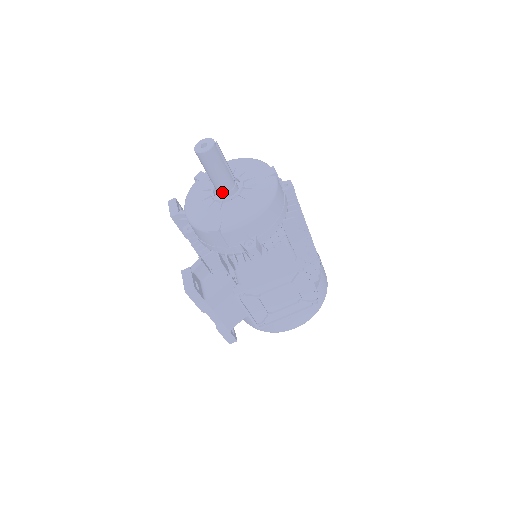
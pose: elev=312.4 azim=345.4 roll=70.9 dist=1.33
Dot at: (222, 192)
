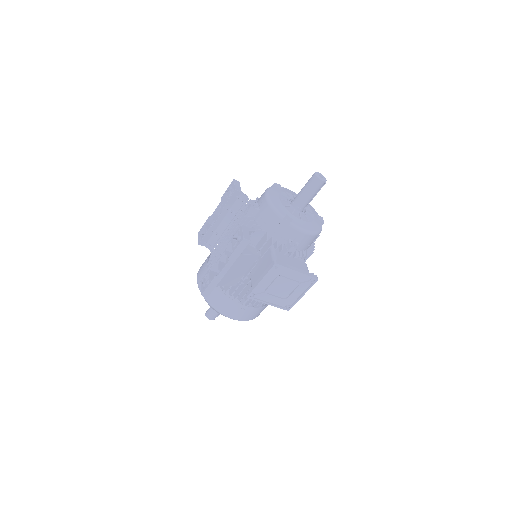
Dot at: (298, 206)
